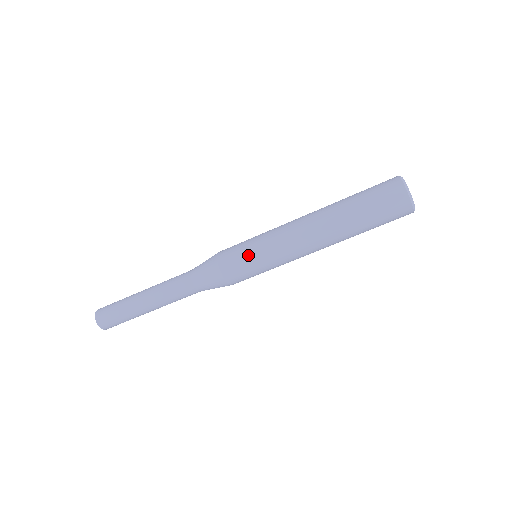
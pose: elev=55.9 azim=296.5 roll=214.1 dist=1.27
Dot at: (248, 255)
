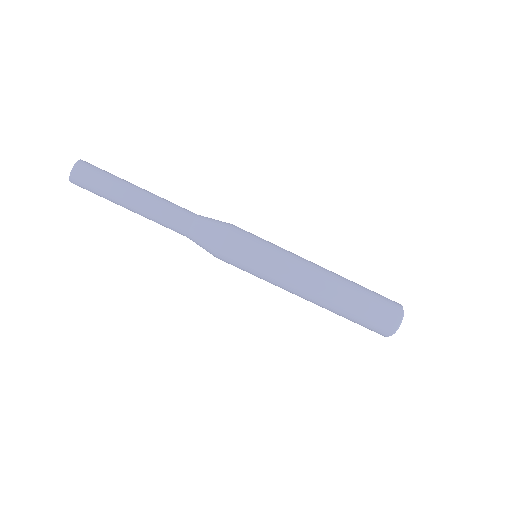
Dot at: (262, 239)
